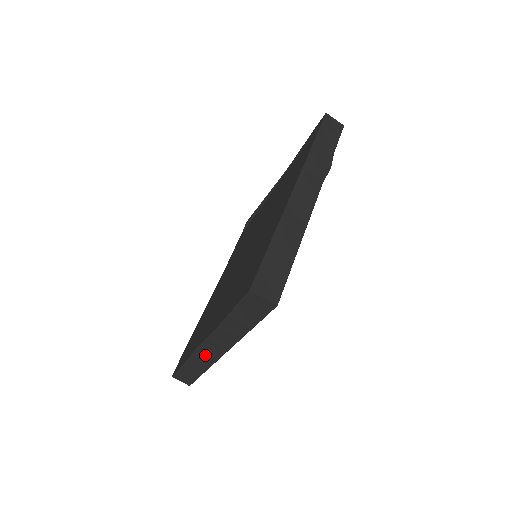
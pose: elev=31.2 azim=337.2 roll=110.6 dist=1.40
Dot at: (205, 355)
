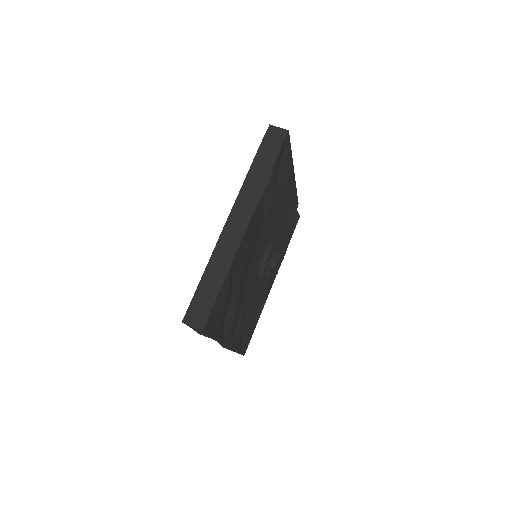
Dot at: occluded
